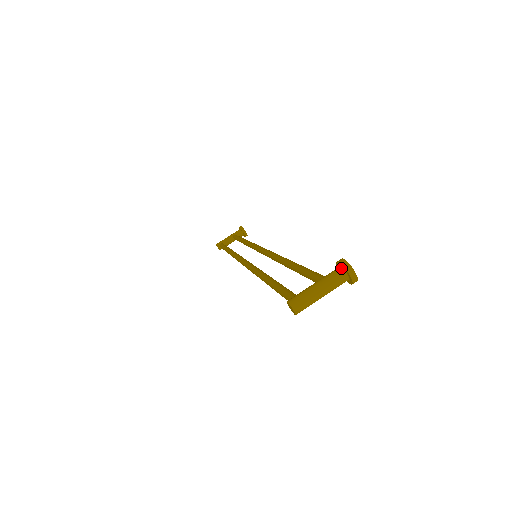
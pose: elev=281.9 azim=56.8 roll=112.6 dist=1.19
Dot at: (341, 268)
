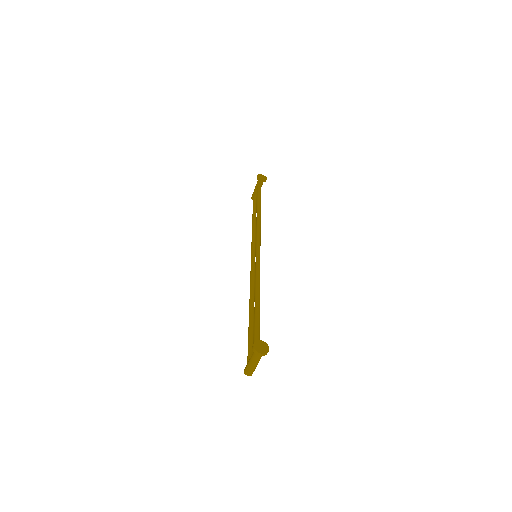
Dot at: (255, 351)
